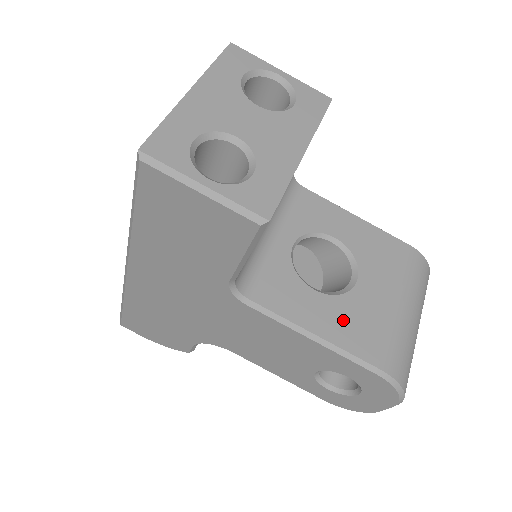
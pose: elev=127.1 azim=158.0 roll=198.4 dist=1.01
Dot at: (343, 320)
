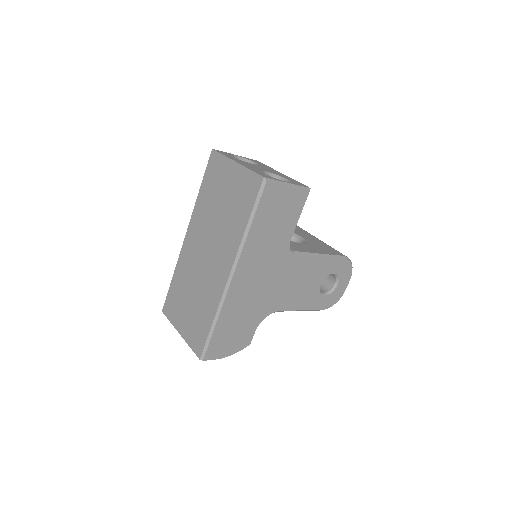
Dot at: (318, 248)
